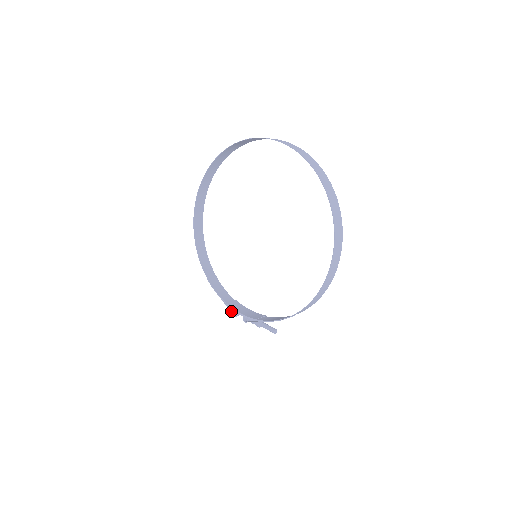
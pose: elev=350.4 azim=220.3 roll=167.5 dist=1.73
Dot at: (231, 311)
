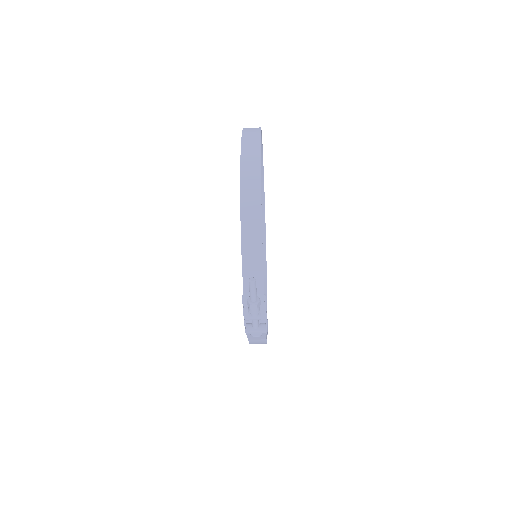
Dot at: (247, 334)
